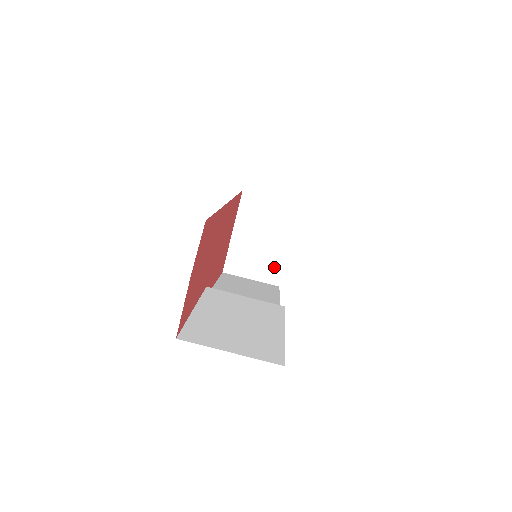
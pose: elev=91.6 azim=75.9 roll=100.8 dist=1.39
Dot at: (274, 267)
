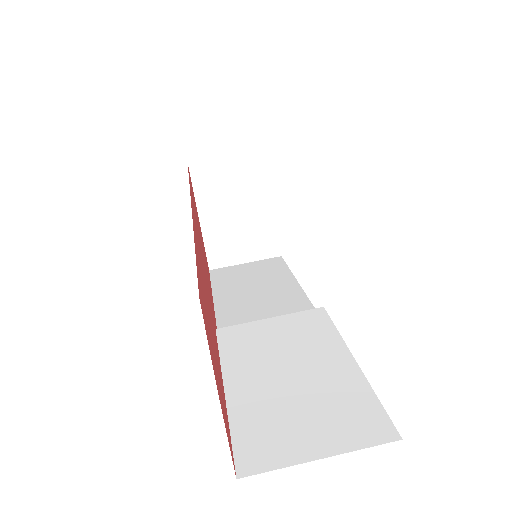
Dot at: (266, 237)
